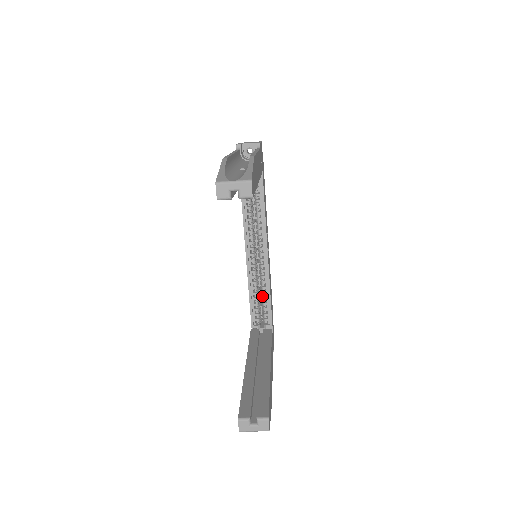
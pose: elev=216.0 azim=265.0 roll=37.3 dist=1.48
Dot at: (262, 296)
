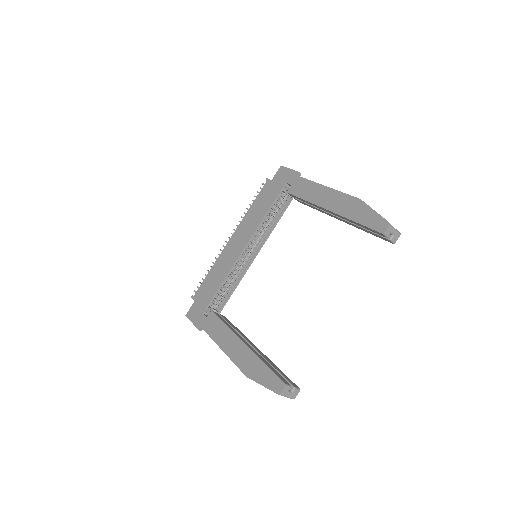
Dot at: (227, 286)
